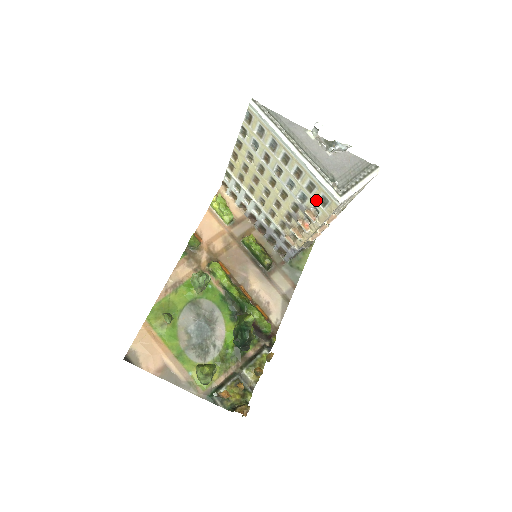
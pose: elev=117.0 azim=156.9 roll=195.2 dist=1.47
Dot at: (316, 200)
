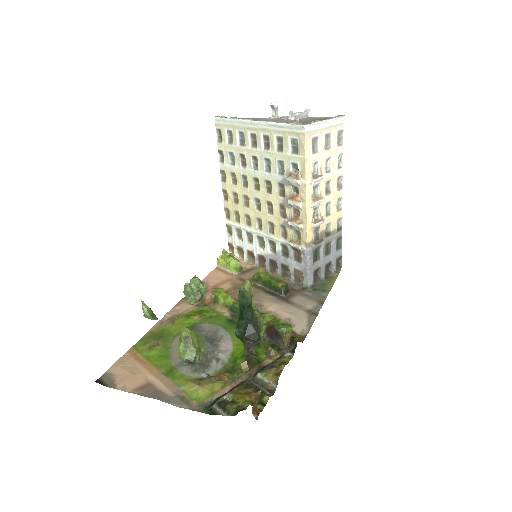
Dot at: (289, 153)
